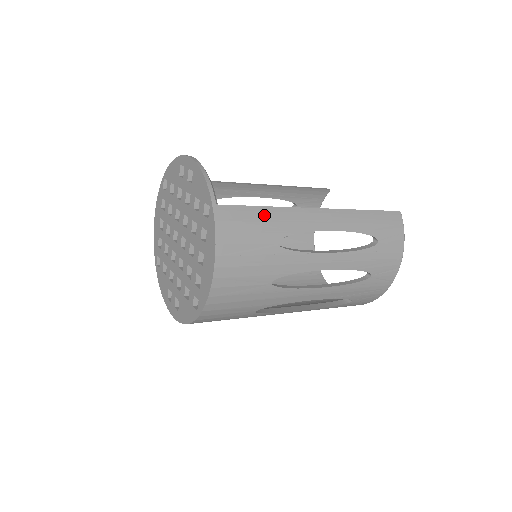
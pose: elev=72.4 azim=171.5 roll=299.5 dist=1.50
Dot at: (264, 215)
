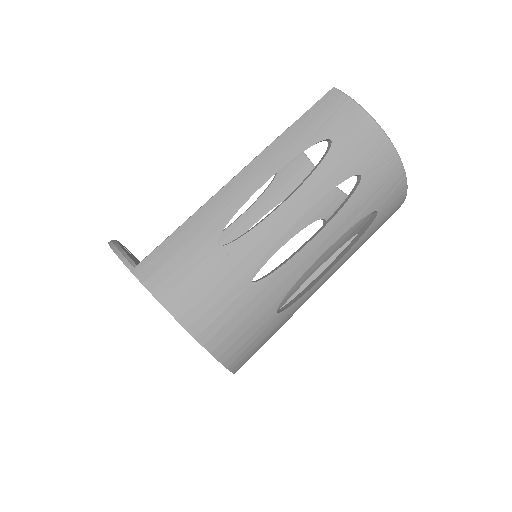
Dot at: (185, 234)
